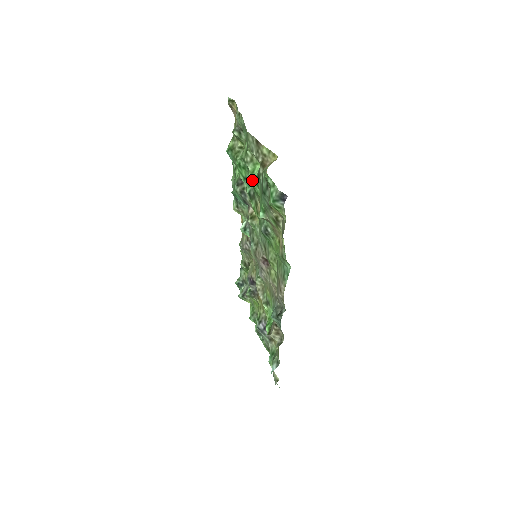
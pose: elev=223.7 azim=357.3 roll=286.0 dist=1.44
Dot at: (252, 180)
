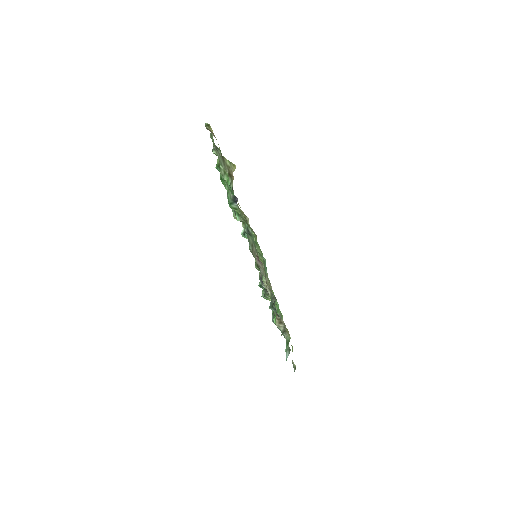
Dot at: occluded
